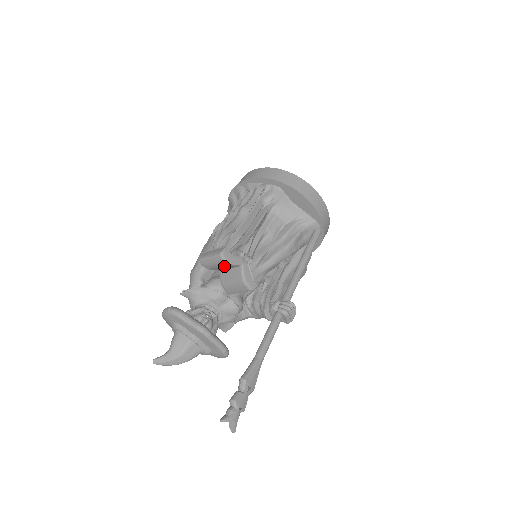
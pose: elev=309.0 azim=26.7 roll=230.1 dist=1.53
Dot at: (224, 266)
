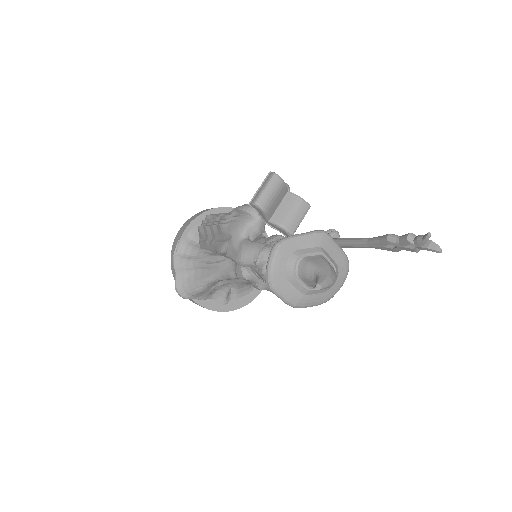
Dot at: (279, 193)
